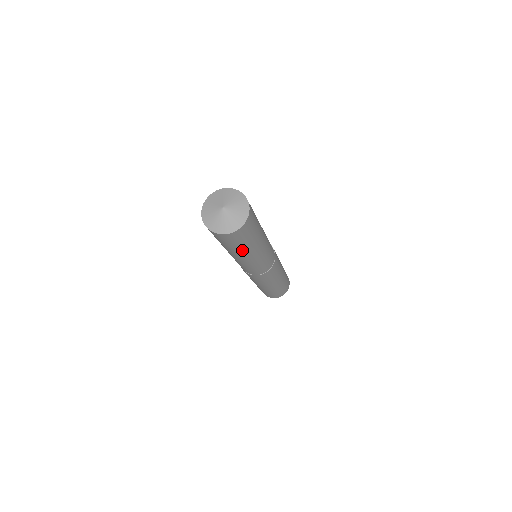
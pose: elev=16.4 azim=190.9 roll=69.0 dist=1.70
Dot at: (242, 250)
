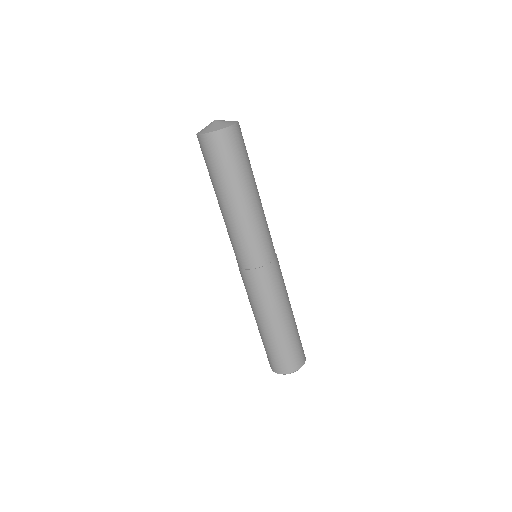
Dot at: (242, 178)
